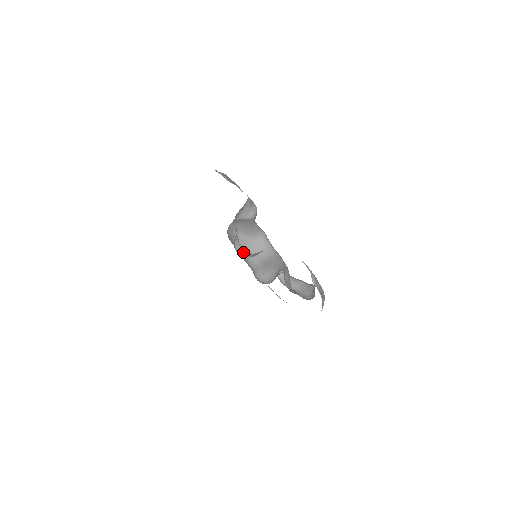
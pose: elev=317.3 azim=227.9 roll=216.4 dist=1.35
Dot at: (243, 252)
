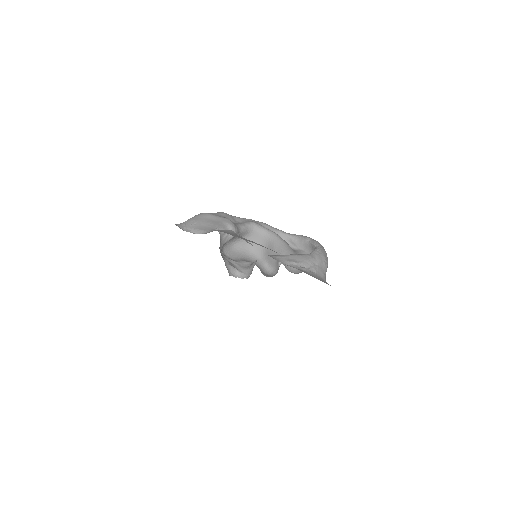
Dot at: (241, 274)
